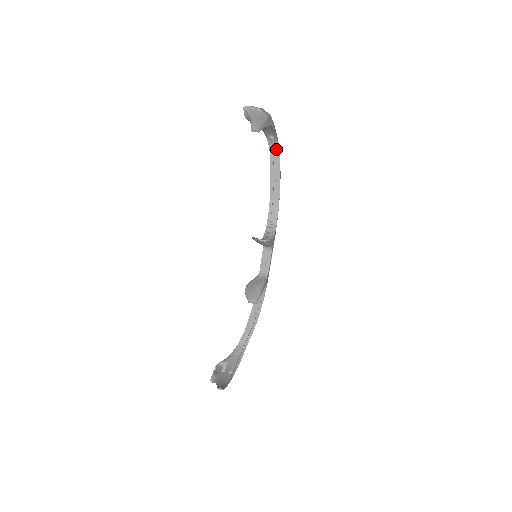
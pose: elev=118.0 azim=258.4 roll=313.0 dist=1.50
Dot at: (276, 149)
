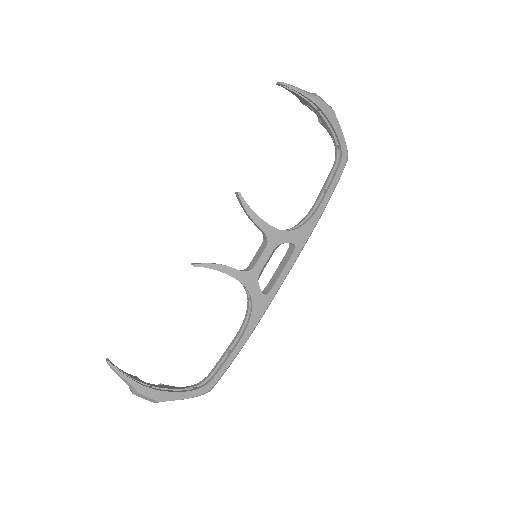
Dot at: (340, 159)
